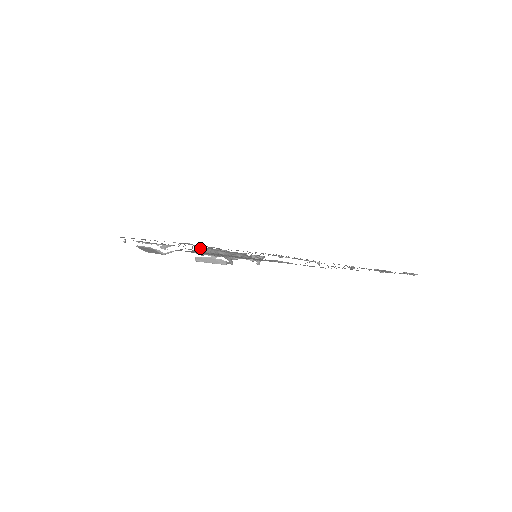
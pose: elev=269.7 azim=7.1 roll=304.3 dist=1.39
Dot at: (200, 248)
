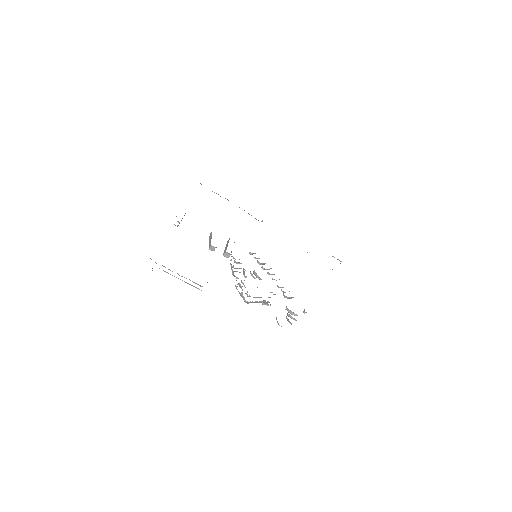
Dot at: occluded
